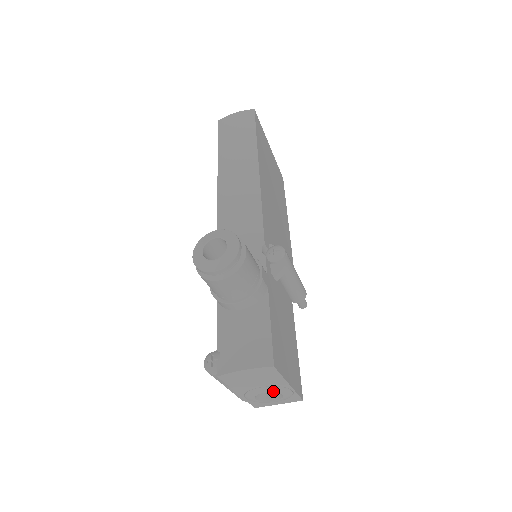
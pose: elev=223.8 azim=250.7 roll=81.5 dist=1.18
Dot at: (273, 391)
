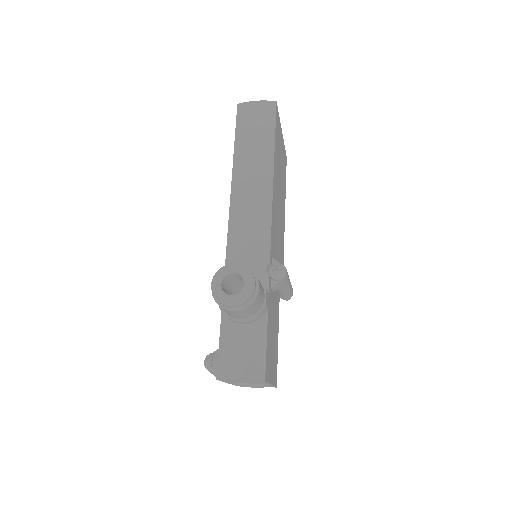
Dot at: (257, 386)
